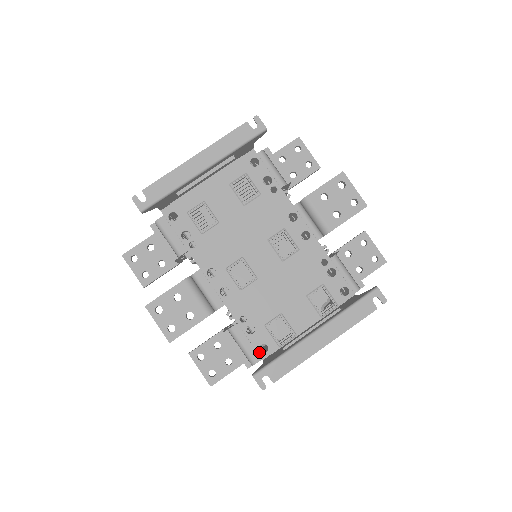
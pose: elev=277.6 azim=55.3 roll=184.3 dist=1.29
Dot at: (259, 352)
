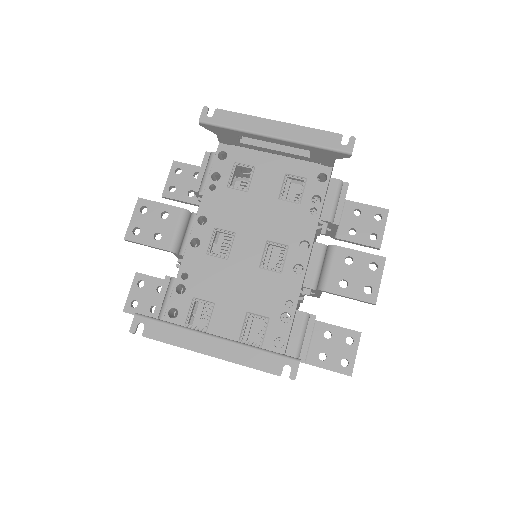
Dot at: (167, 312)
